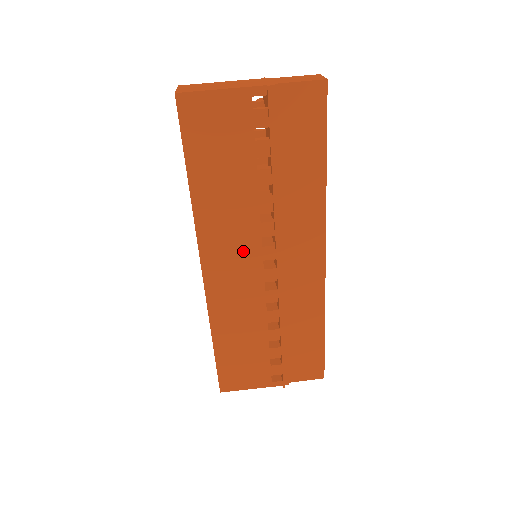
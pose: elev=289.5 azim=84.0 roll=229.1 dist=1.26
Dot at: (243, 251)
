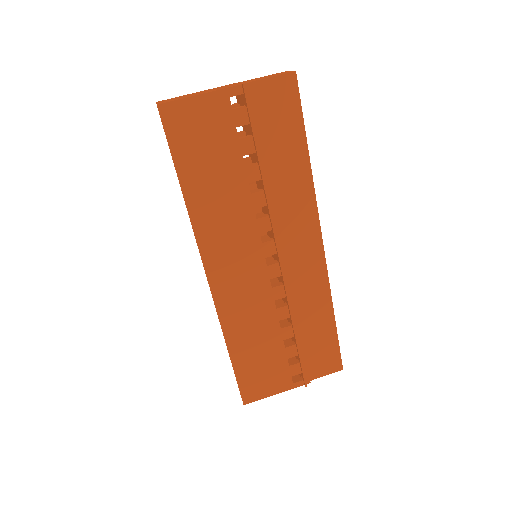
Dot at: (244, 251)
